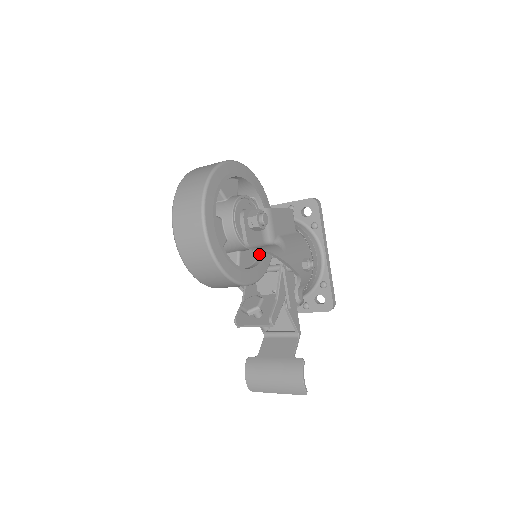
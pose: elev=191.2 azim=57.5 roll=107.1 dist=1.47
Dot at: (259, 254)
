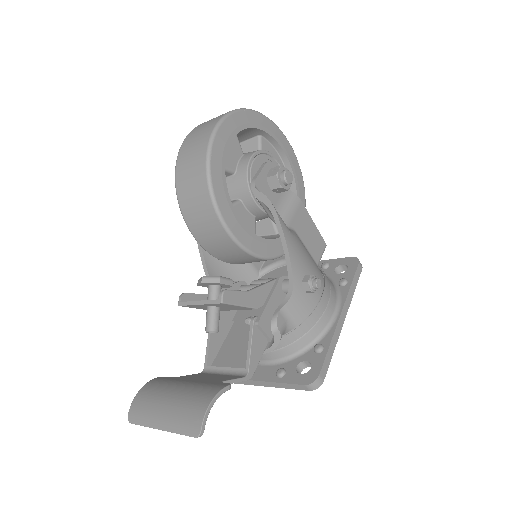
Dot at: occluded
